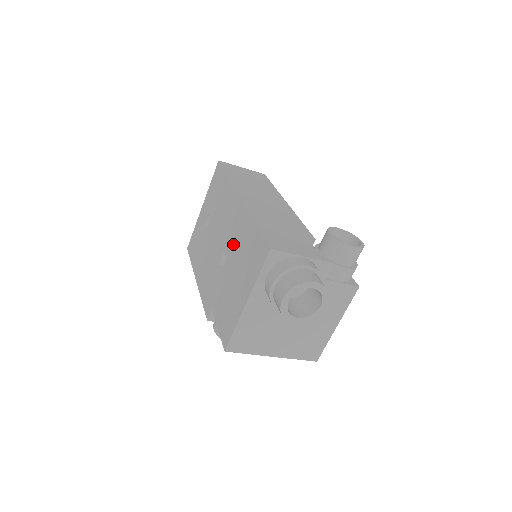
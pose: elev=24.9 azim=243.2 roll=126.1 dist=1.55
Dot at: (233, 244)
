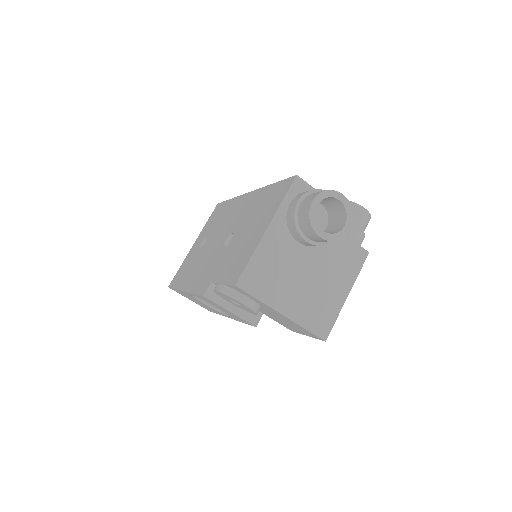
Dot at: (243, 219)
